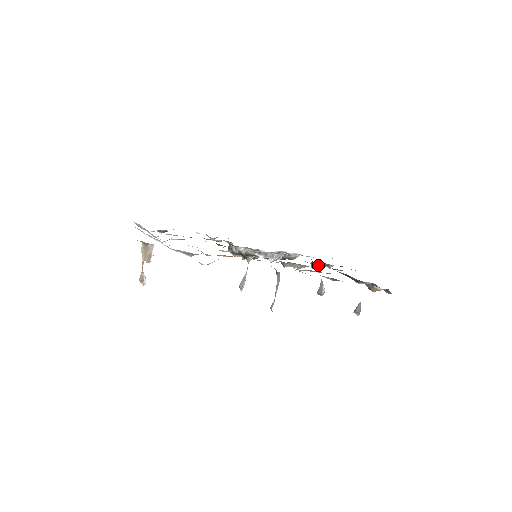
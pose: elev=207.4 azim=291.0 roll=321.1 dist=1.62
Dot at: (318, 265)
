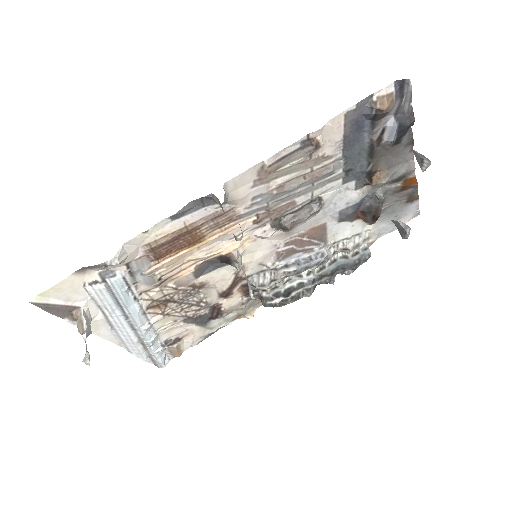
Dot at: (341, 196)
